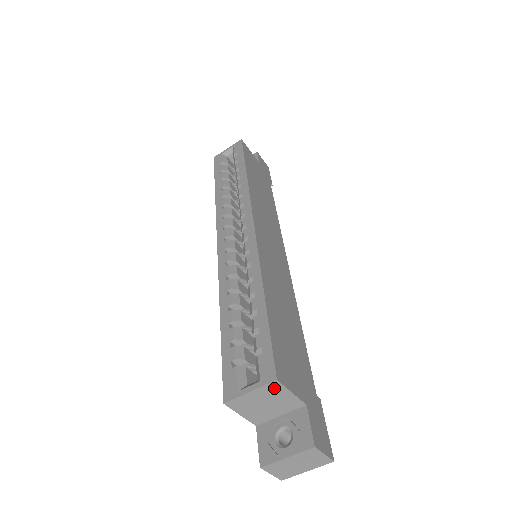
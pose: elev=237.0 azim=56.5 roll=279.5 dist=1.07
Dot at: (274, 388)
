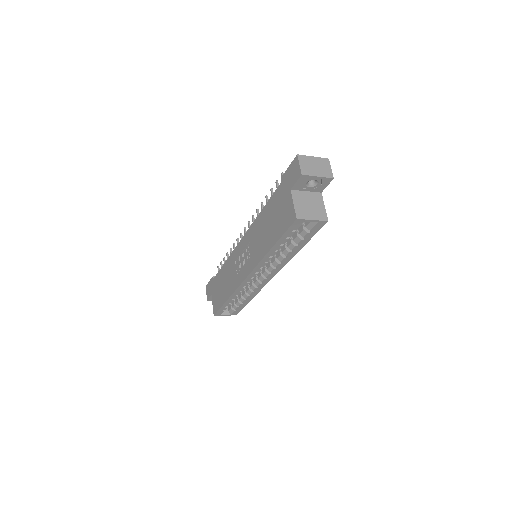
Dot at: occluded
